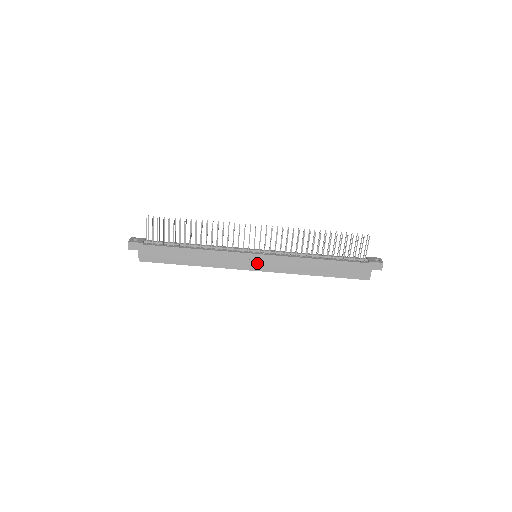
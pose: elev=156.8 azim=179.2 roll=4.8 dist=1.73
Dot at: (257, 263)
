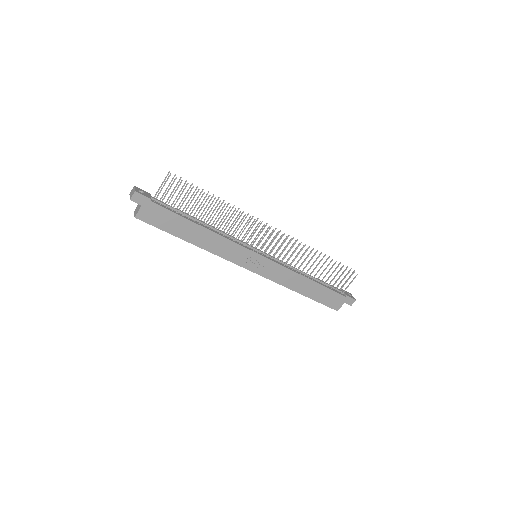
Dot at: (256, 264)
